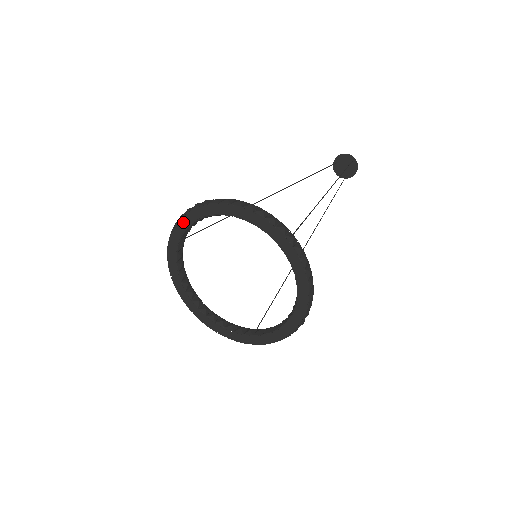
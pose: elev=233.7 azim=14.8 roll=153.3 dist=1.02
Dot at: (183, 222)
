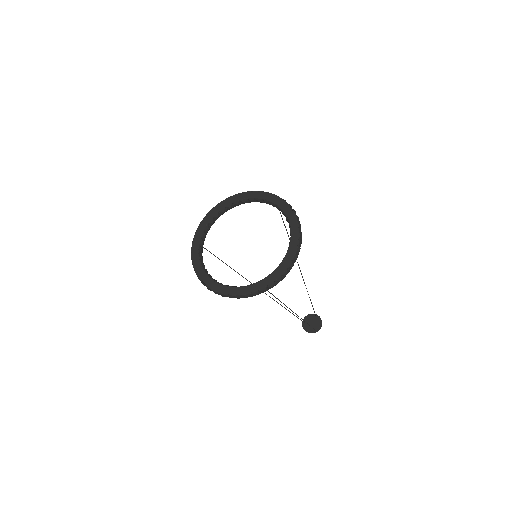
Dot at: (205, 221)
